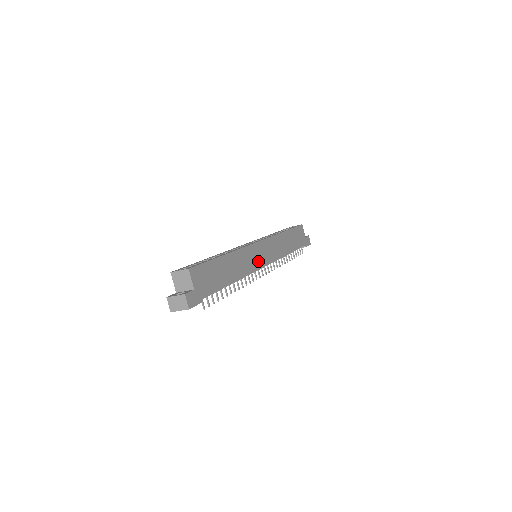
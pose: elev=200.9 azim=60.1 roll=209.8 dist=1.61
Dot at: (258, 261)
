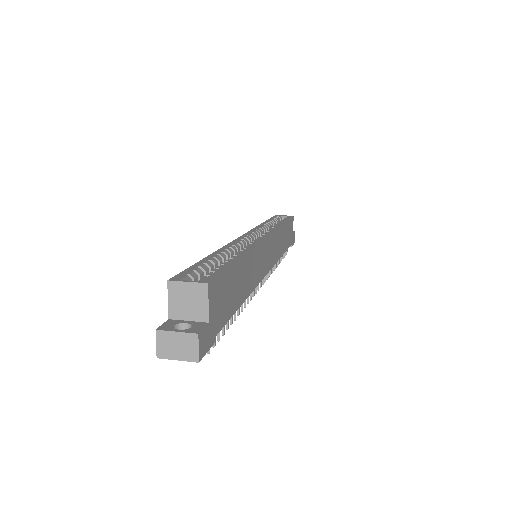
Dot at: (263, 266)
